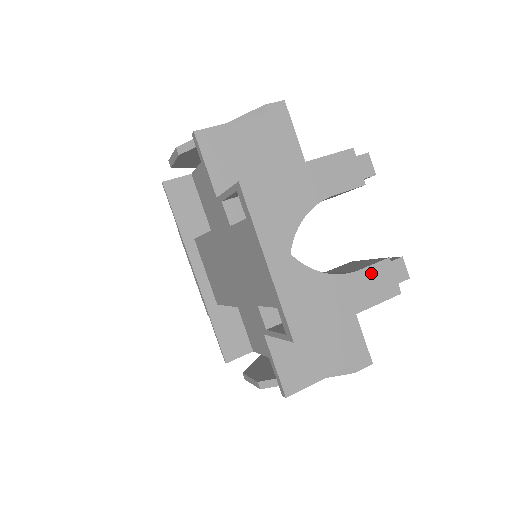
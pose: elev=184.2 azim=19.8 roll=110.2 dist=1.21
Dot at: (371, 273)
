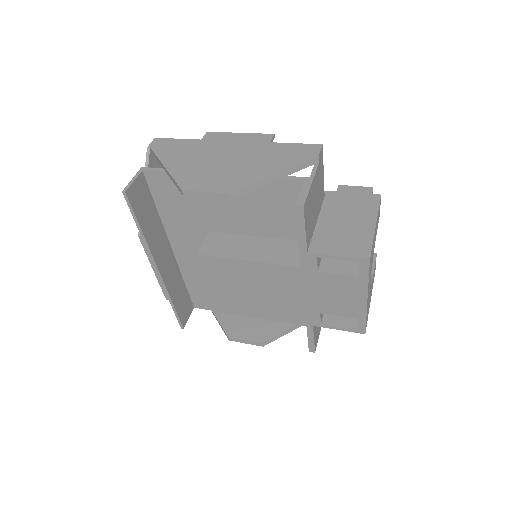
Dot at: occluded
